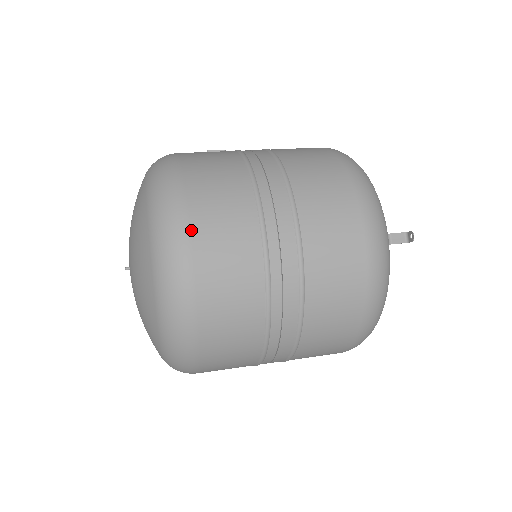
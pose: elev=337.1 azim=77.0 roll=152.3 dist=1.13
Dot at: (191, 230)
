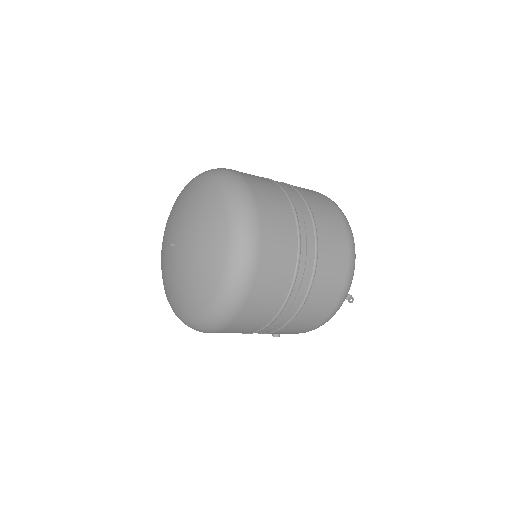
Dot at: occluded
